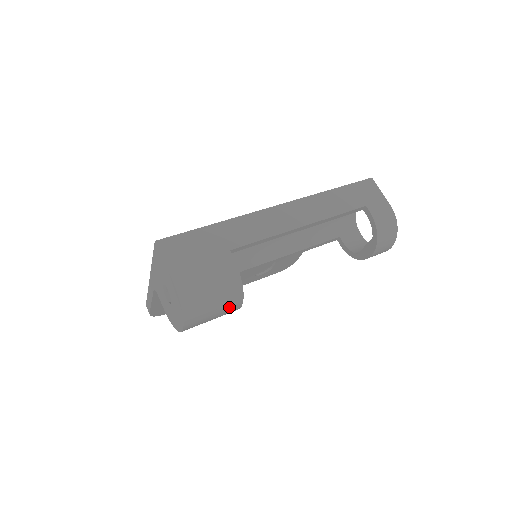
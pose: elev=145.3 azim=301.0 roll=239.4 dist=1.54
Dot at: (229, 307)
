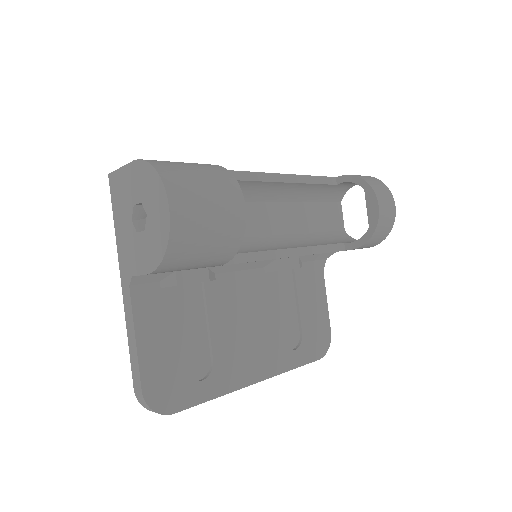
Dot at: (225, 193)
